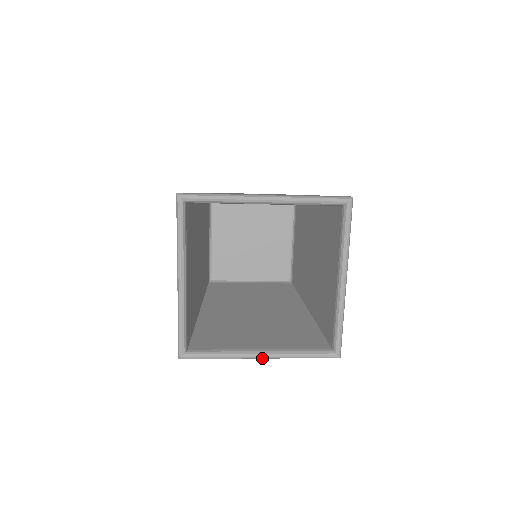
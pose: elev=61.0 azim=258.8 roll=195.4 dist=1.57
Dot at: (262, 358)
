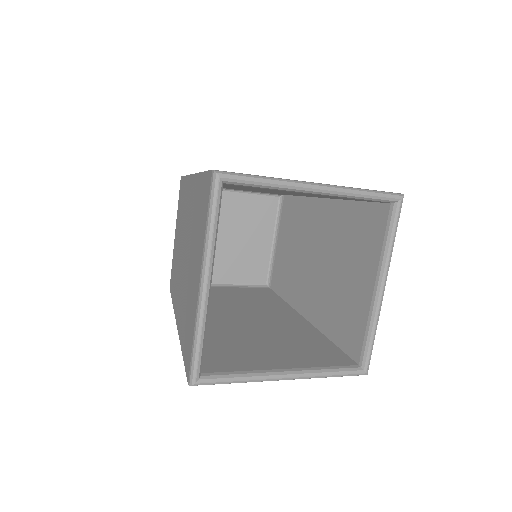
Dot at: (287, 379)
